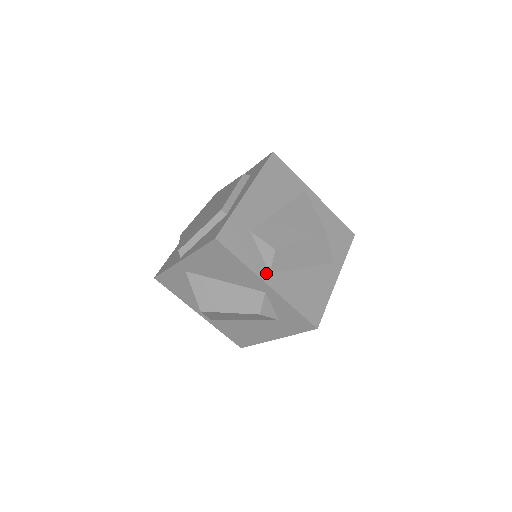
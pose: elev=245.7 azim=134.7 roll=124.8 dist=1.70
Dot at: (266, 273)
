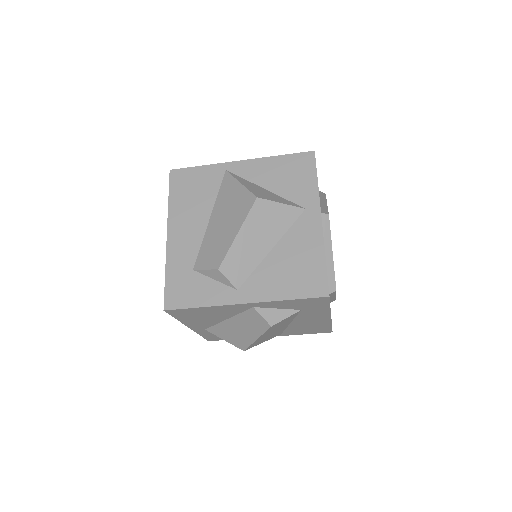
Dot at: (234, 294)
